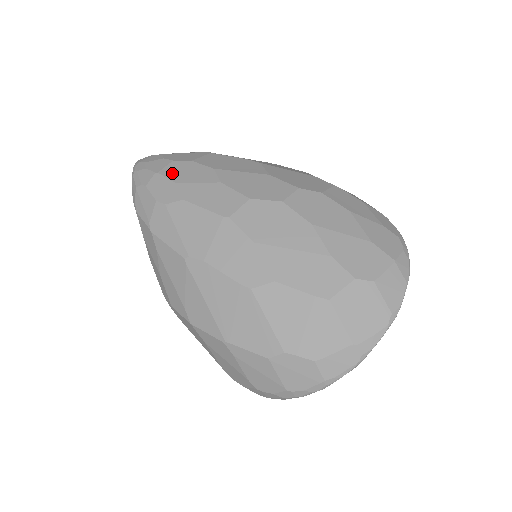
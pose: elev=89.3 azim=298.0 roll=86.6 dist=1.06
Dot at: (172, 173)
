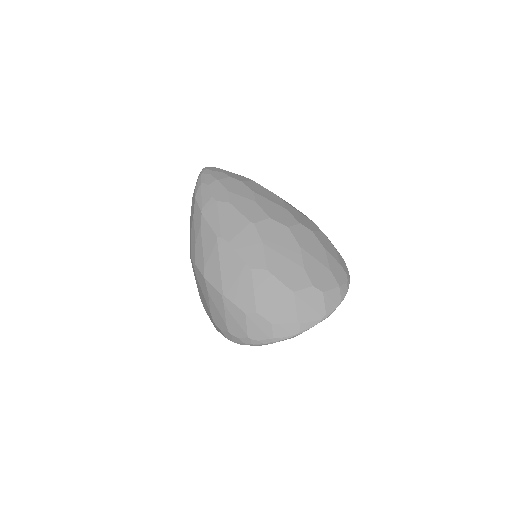
Dot at: (227, 184)
